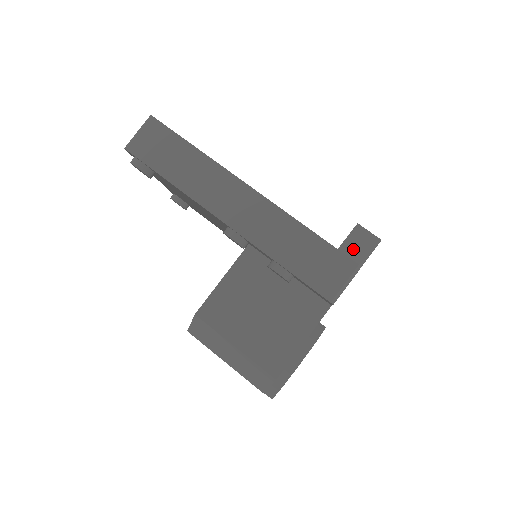
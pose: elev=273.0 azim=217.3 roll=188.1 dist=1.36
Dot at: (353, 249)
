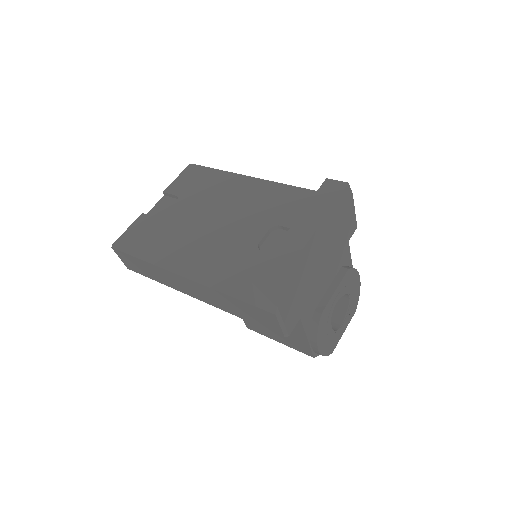
Dot at: (264, 304)
